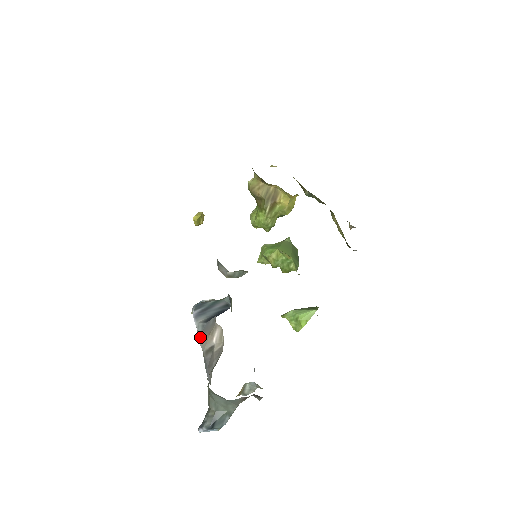
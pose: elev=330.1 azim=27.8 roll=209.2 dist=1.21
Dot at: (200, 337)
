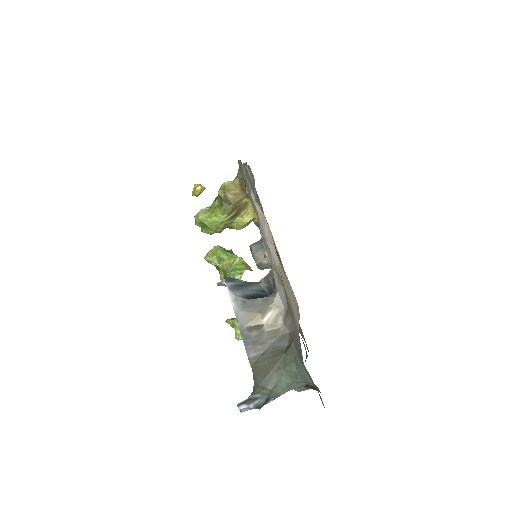
Dot at: (240, 311)
